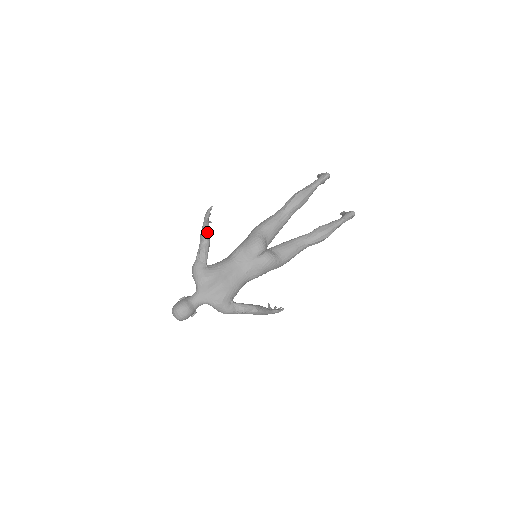
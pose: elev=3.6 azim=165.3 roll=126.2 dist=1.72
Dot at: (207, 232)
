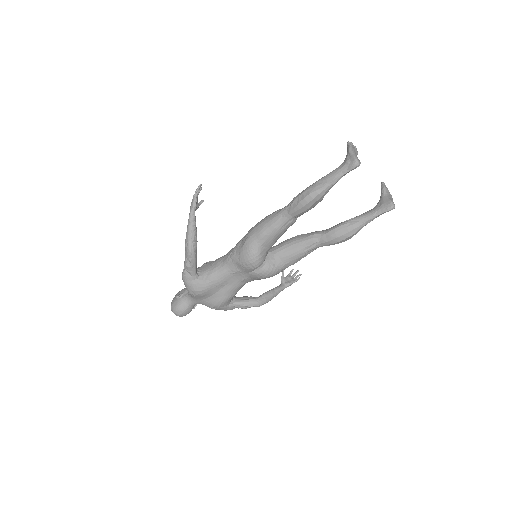
Dot at: (191, 241)
